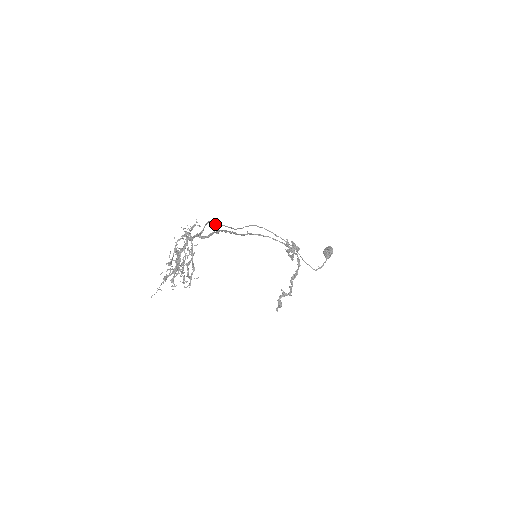
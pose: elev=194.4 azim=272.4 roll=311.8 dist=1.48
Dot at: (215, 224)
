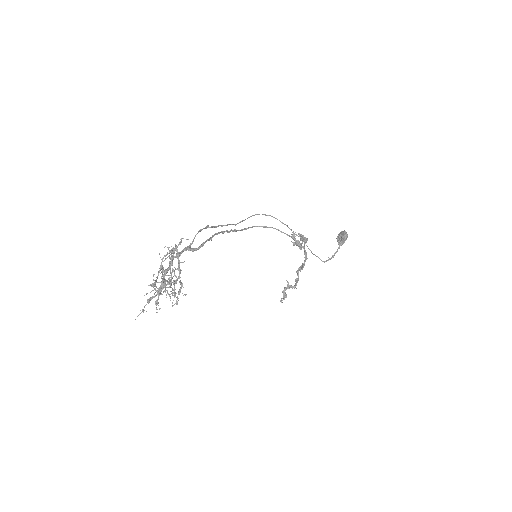
Dot at: (210, 227)
